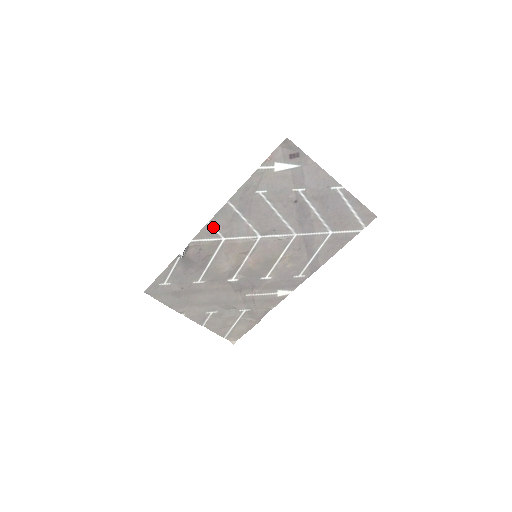
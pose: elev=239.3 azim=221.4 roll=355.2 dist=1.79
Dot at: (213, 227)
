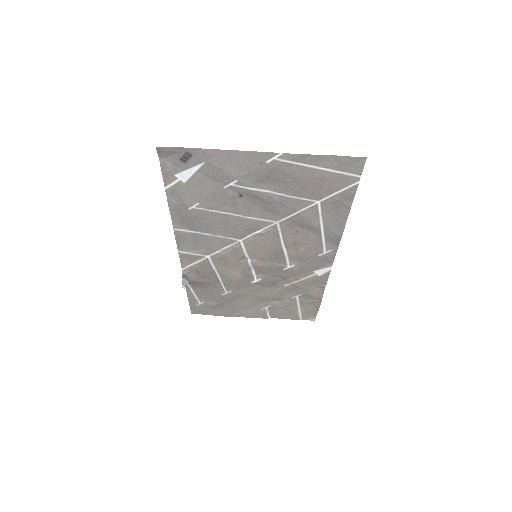
Dot at: (187, 252)
